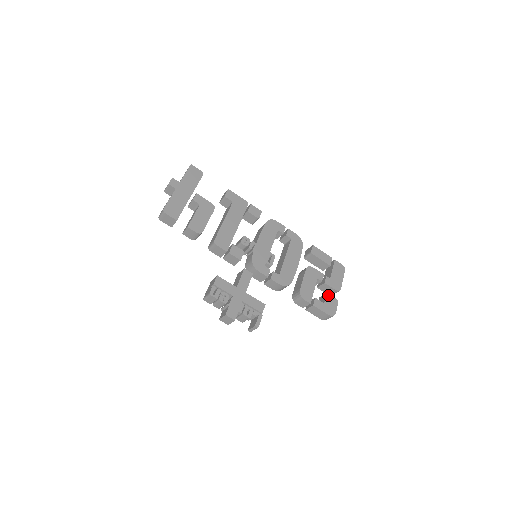
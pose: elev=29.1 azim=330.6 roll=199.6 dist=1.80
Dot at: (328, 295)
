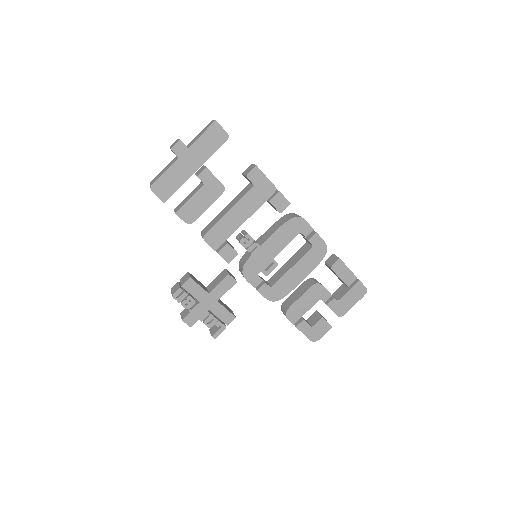
Dot at: (323, 319)
